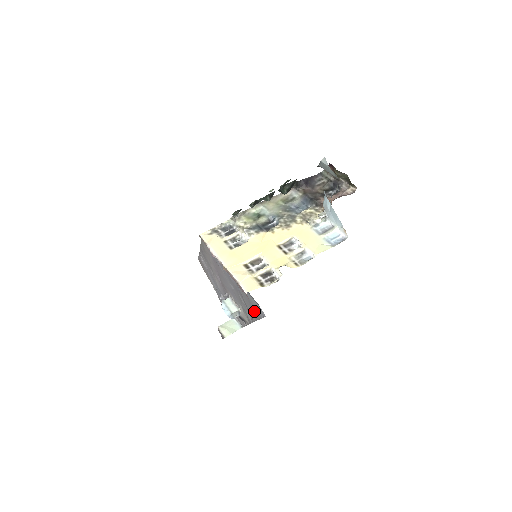
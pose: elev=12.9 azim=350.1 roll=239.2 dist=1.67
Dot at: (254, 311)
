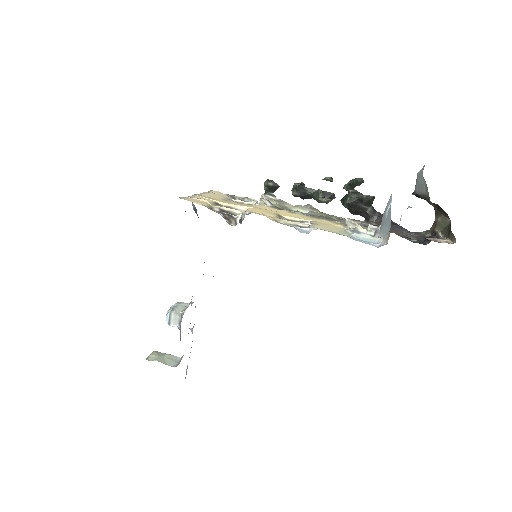
Dot at: occluded
